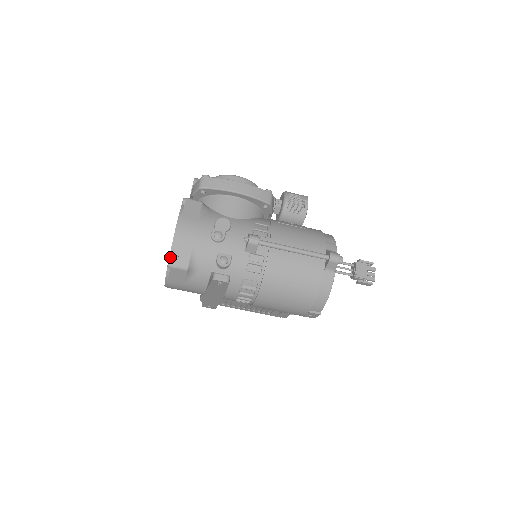
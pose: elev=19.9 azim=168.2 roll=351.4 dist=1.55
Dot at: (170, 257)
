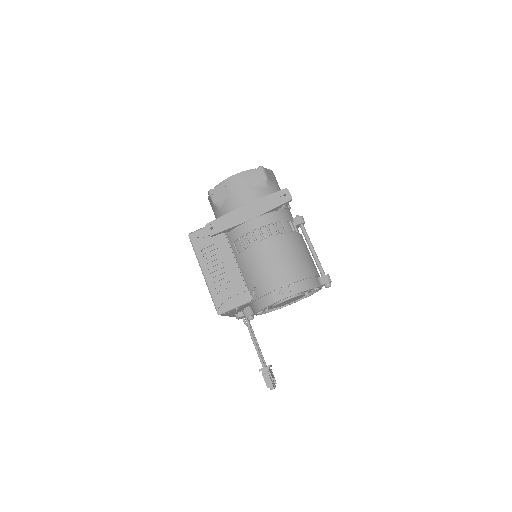
Dot at: occluded
